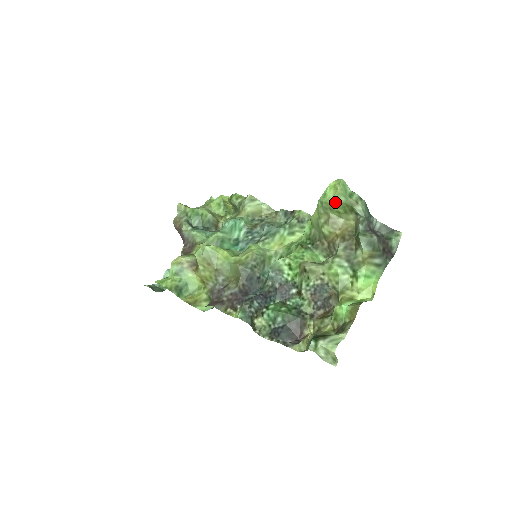
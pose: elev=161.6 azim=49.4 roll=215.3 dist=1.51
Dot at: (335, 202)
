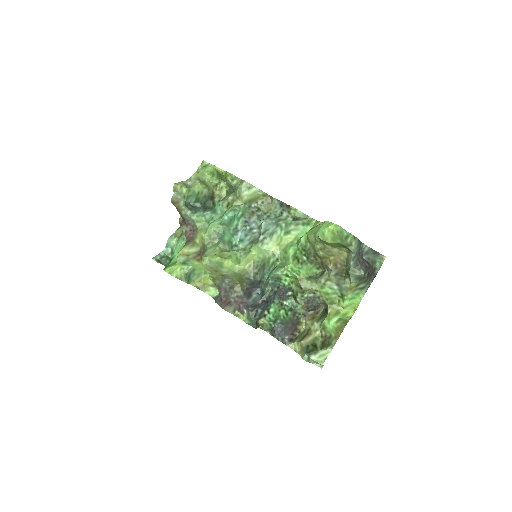
Dot at: (332, 242)
